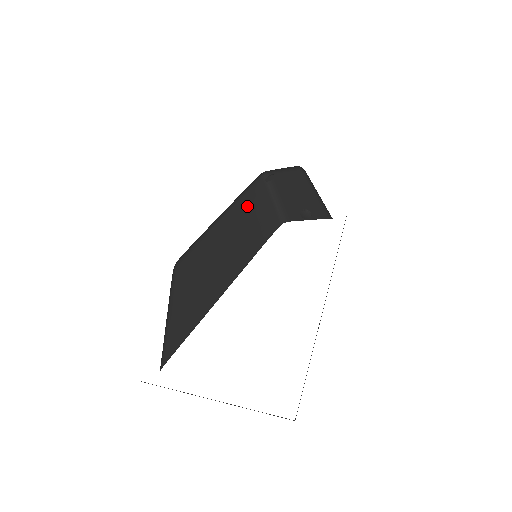
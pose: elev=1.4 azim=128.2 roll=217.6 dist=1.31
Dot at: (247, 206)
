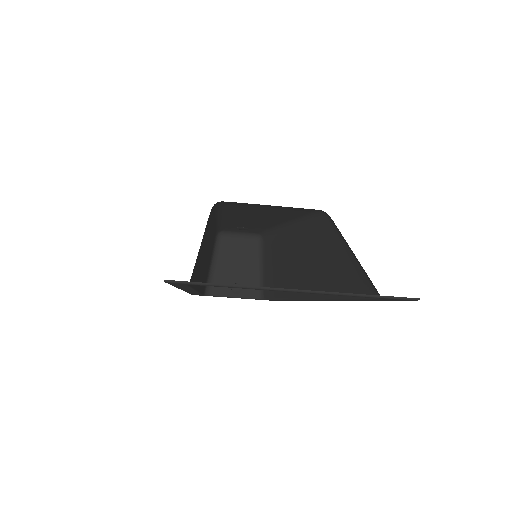
Dot at: (211, 243)
